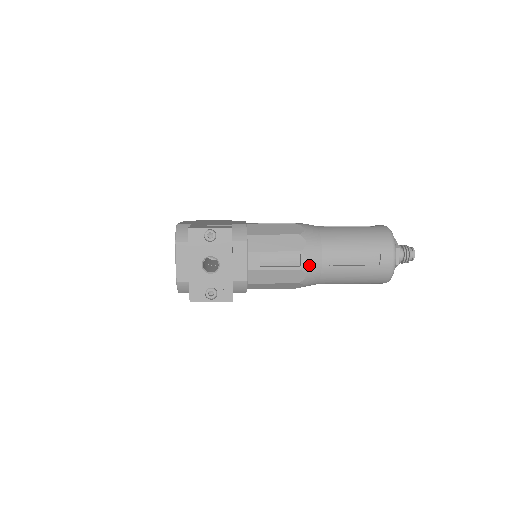
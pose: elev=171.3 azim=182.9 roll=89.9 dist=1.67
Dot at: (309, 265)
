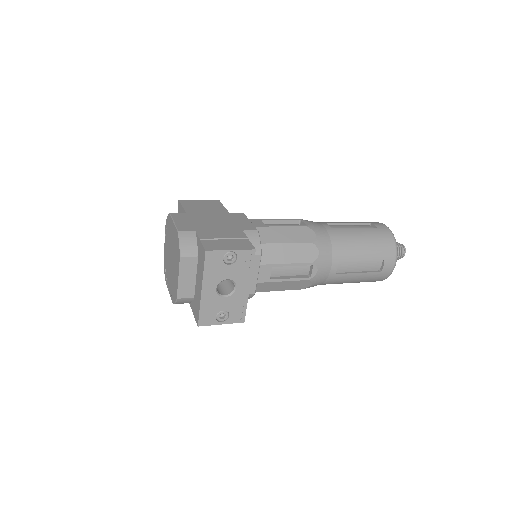
Dot at: (318, 275)
